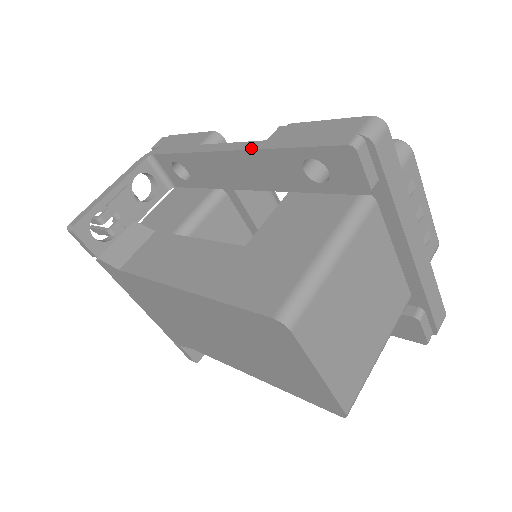
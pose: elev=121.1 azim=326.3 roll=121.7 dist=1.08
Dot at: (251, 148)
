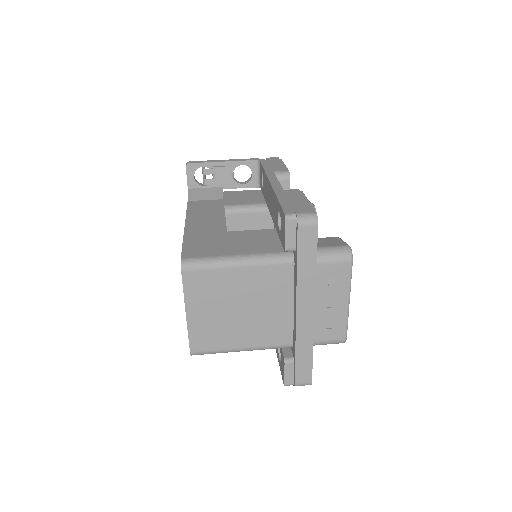
Dot at: (274, 188)
